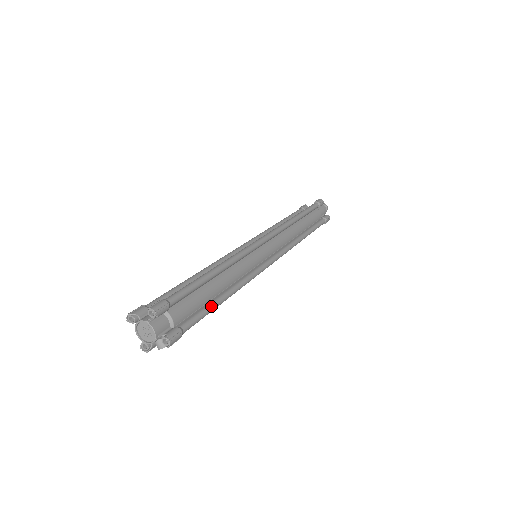
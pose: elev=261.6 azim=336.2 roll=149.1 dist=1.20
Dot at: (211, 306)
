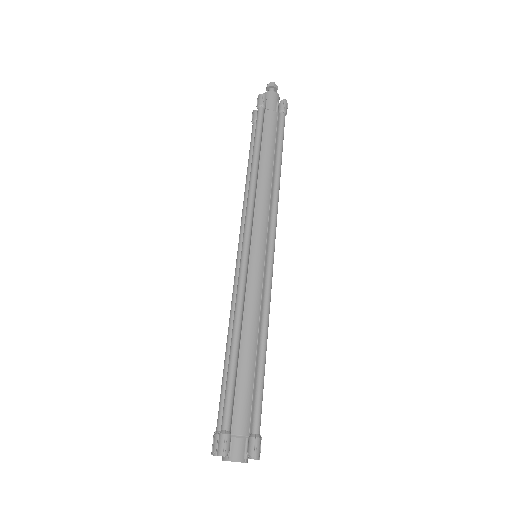
Dot at: (259, 379)
